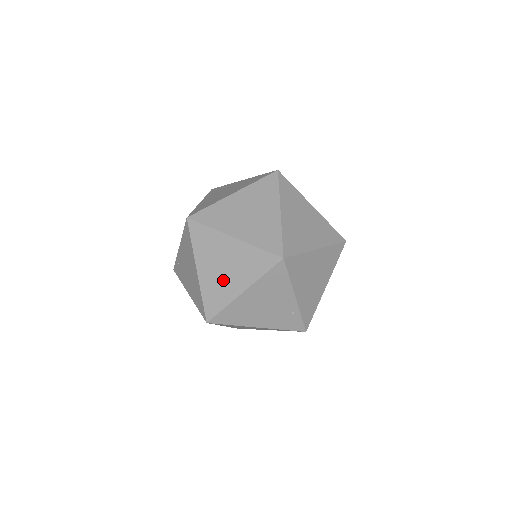
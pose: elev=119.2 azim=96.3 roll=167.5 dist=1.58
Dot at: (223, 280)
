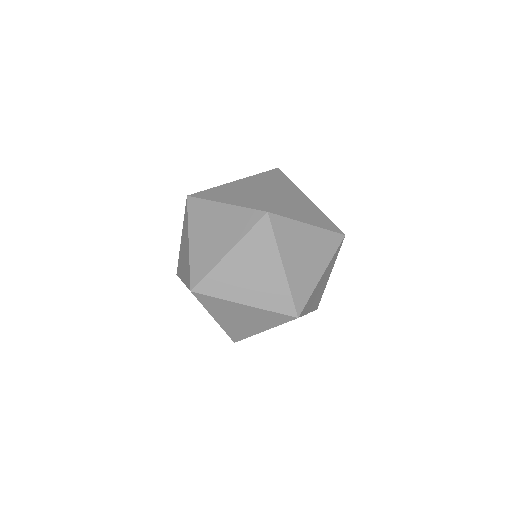
Dot at: (242, 325)
